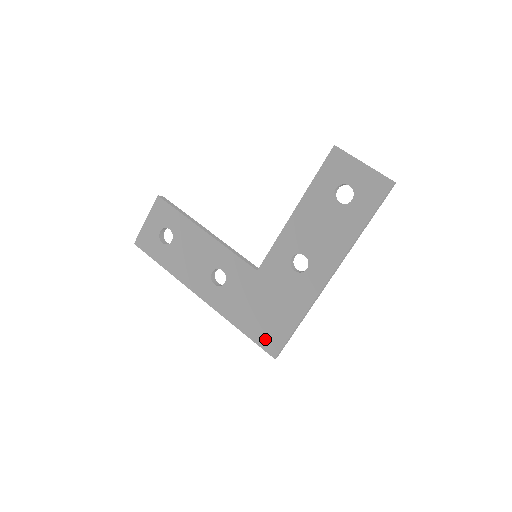
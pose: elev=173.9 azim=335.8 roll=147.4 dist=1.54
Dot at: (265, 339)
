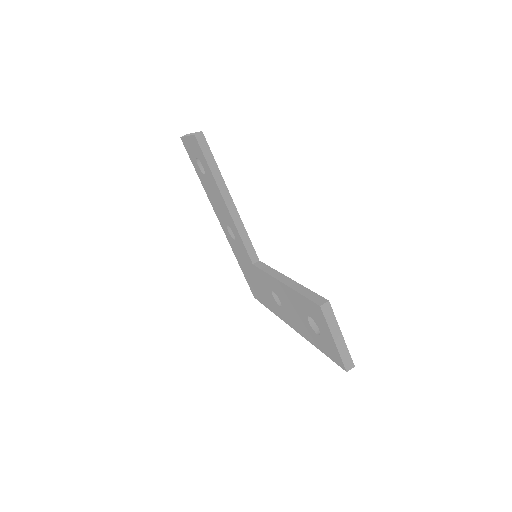
Dot at: (251, 287)
